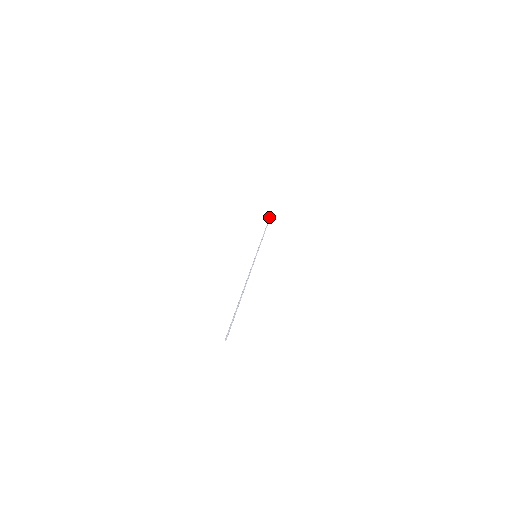
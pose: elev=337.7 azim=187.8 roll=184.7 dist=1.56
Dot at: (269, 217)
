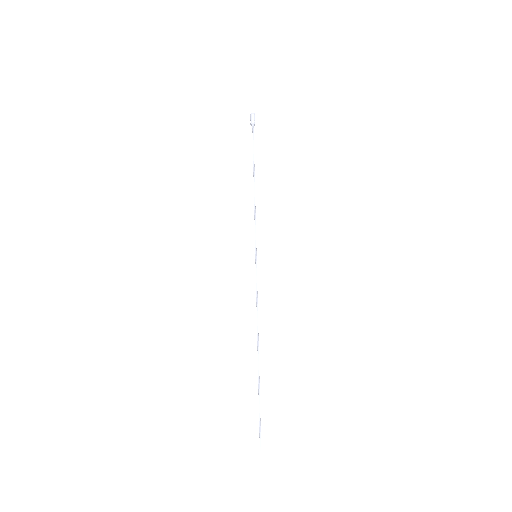
Dot at: (252, 121)
